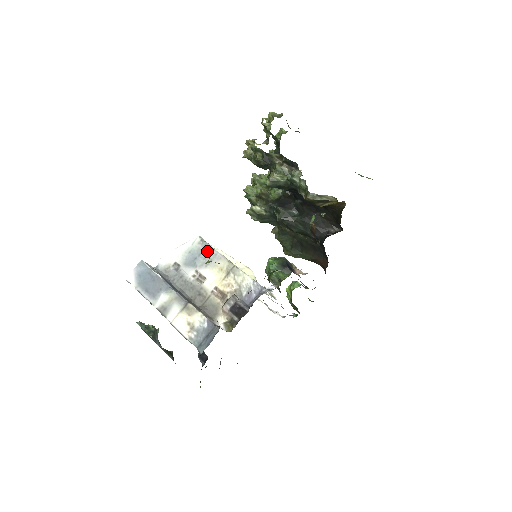
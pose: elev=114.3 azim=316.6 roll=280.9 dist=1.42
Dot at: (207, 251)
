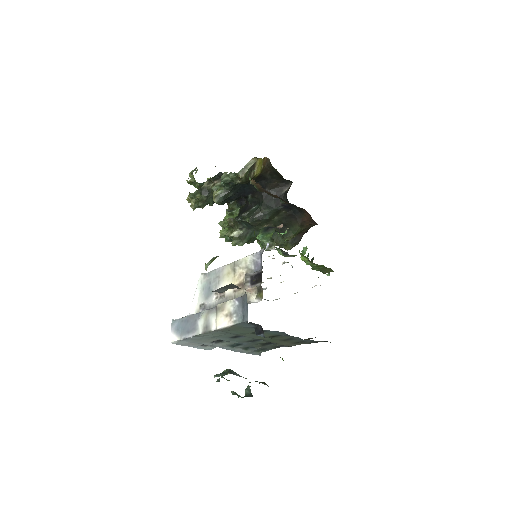
Dot at: (212, 275)
